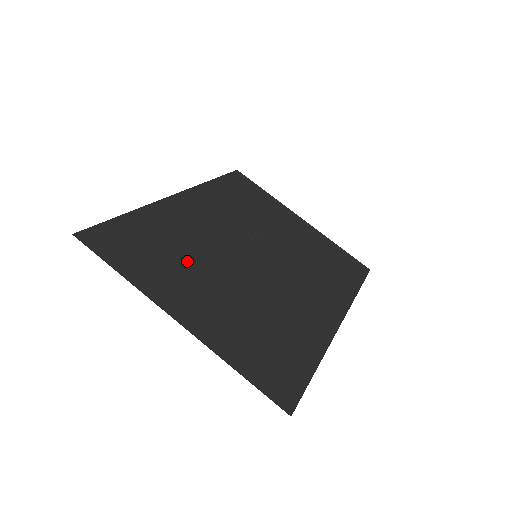
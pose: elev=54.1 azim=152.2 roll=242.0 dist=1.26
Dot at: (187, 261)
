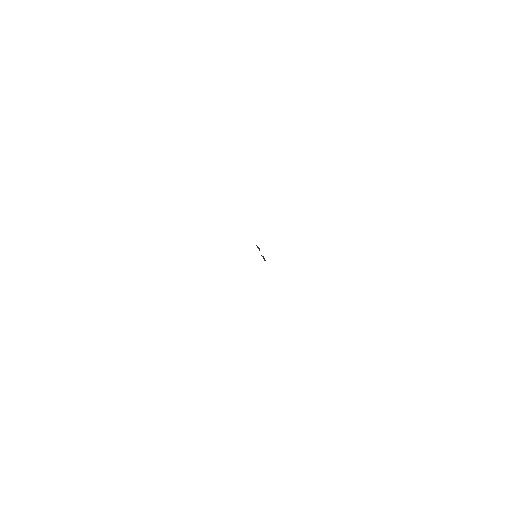
Dot at: occluded
